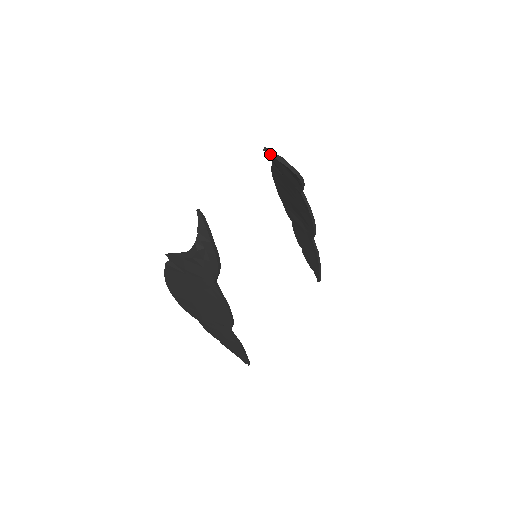
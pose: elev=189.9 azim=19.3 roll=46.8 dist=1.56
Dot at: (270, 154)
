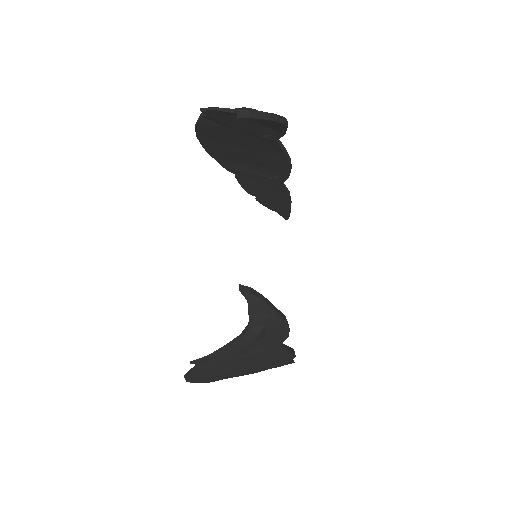
Dot at: (249, 117)
